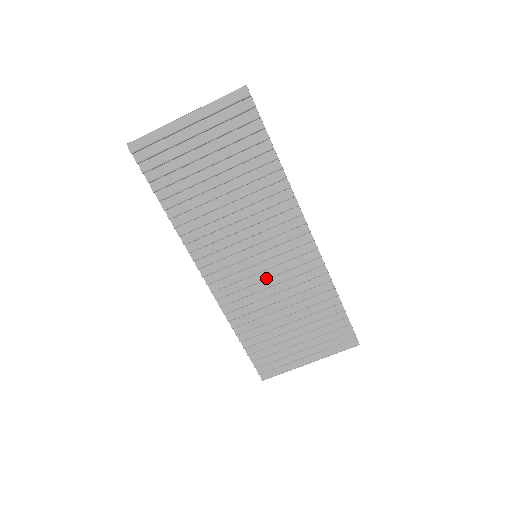
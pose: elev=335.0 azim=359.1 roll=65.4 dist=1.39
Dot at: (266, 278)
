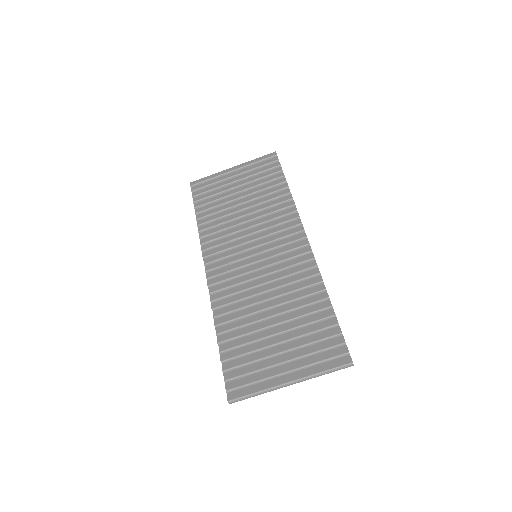
Dot at: (260, 275)
